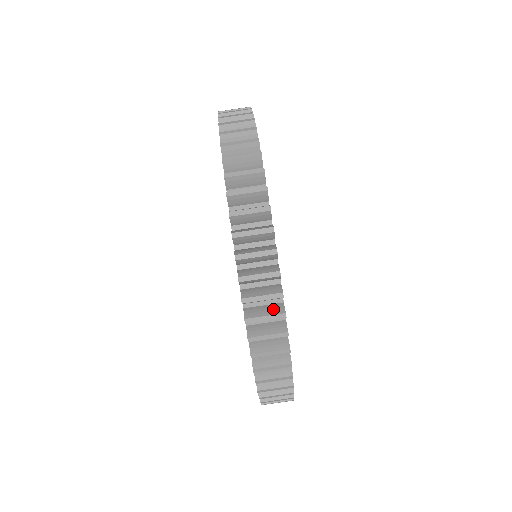
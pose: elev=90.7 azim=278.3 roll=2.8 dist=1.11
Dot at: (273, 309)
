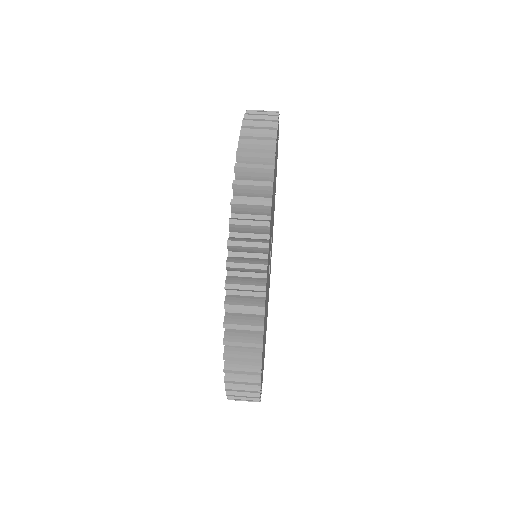
Dot at: (256, 260)
